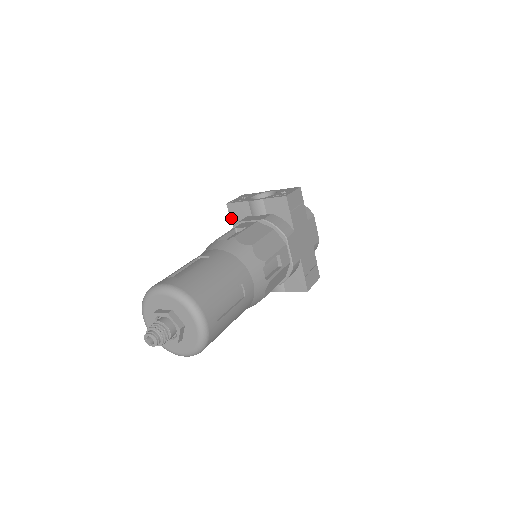
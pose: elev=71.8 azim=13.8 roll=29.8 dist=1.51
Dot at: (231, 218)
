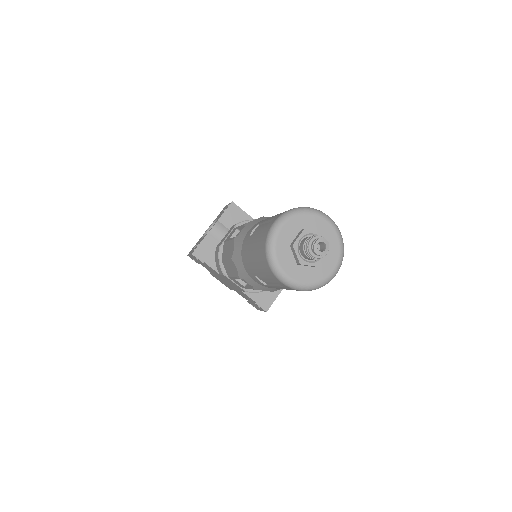
Dot at: (204, 263)
